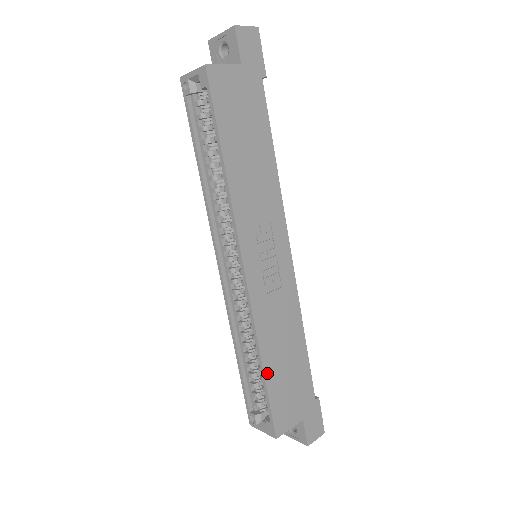
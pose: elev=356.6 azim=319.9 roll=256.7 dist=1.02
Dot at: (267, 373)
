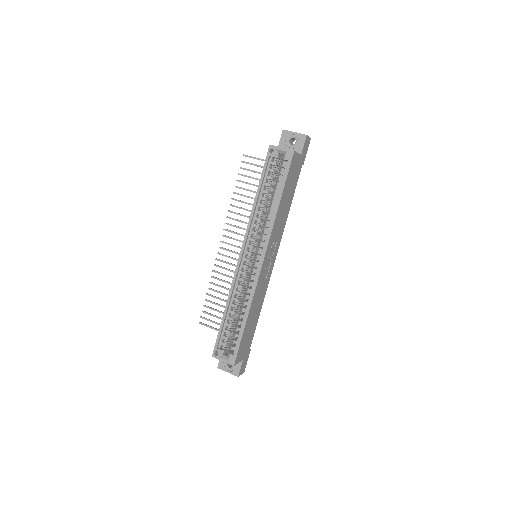
Dot at: (246, 325)
